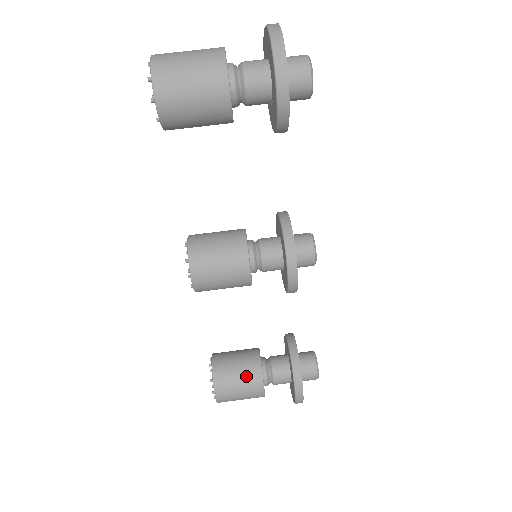
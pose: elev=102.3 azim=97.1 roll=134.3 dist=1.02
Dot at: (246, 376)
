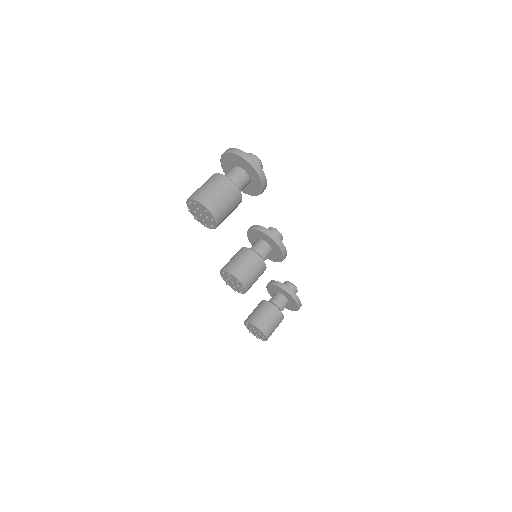
Dot at: (273, 316)
